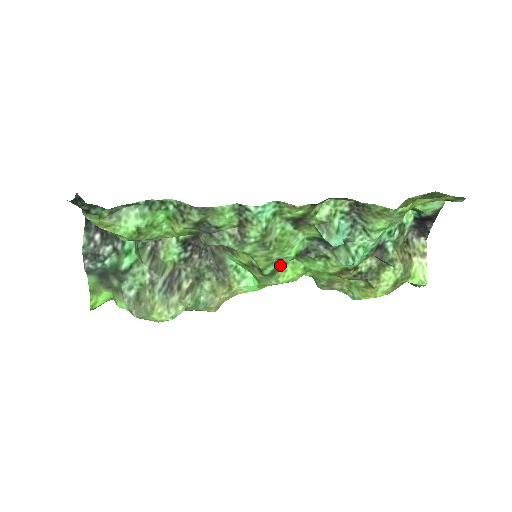
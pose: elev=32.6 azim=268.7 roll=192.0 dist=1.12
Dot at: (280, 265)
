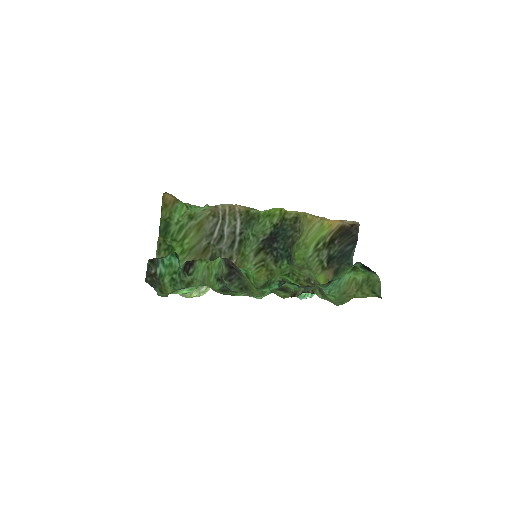
Dot at: (269, 287)
